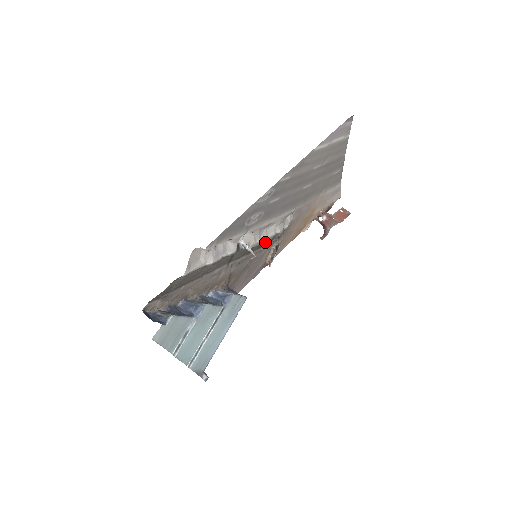
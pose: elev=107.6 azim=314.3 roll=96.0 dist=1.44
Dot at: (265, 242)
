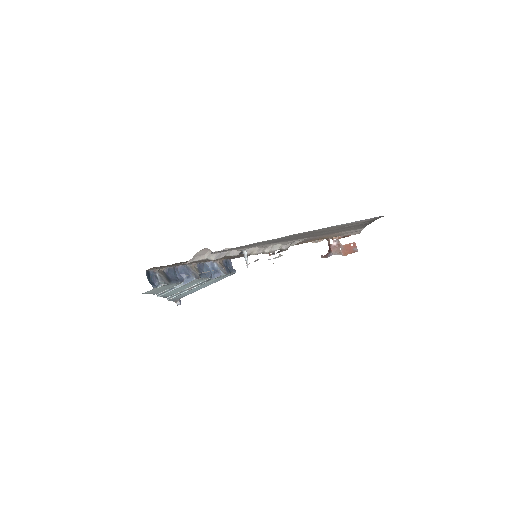
Dot at: (267, 253)
